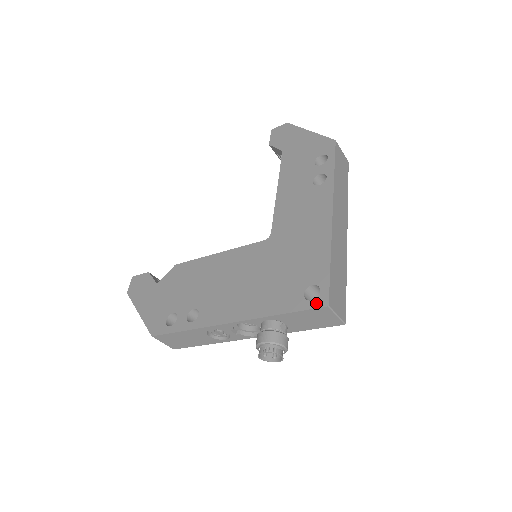
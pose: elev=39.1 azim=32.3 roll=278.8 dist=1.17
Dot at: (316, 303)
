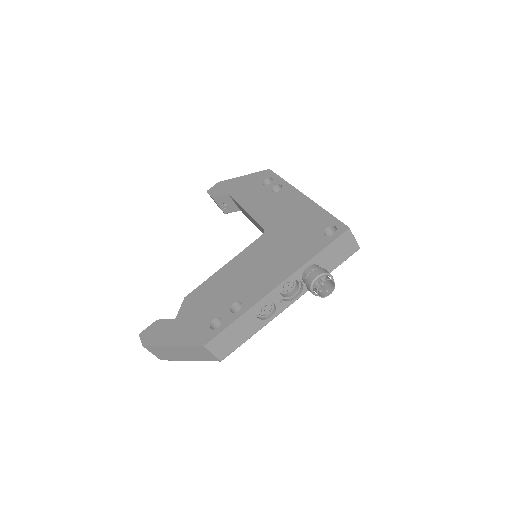
Dot at: (339, 232)
